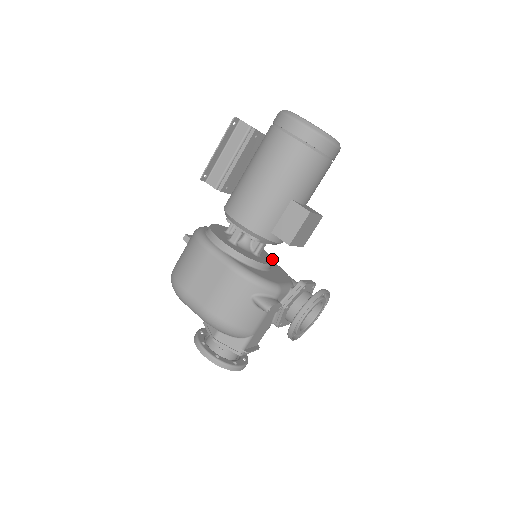
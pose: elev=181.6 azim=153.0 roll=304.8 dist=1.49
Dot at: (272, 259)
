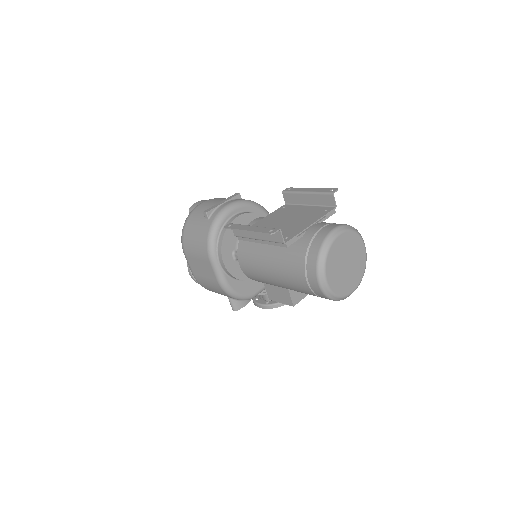
Dot at: occluded
